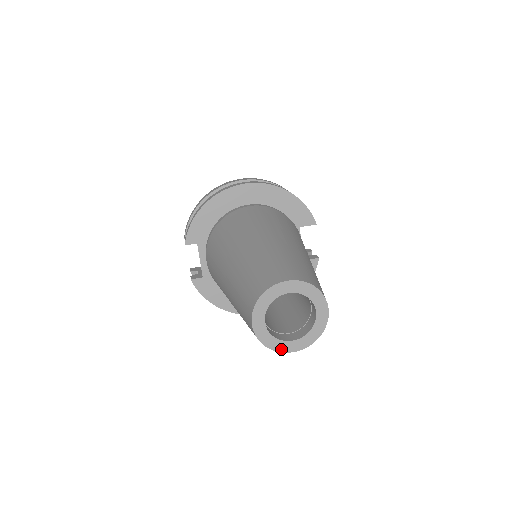
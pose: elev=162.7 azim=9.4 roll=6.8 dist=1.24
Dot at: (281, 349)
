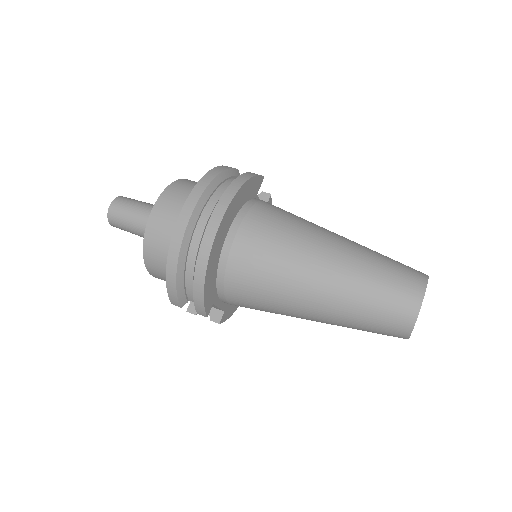
Dot at: occluded
